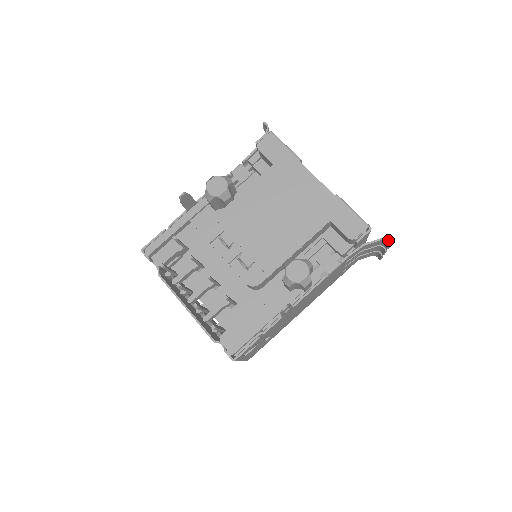
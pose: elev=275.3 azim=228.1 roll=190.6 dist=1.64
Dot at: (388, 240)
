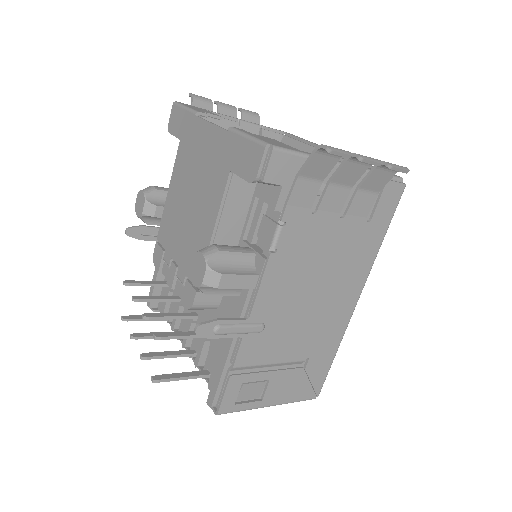
Dot at: (323, 145)
